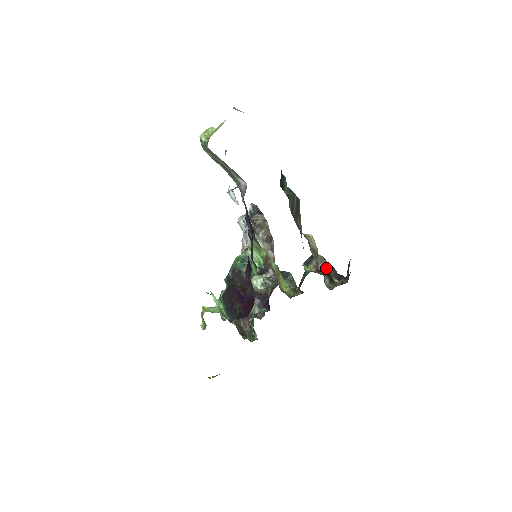
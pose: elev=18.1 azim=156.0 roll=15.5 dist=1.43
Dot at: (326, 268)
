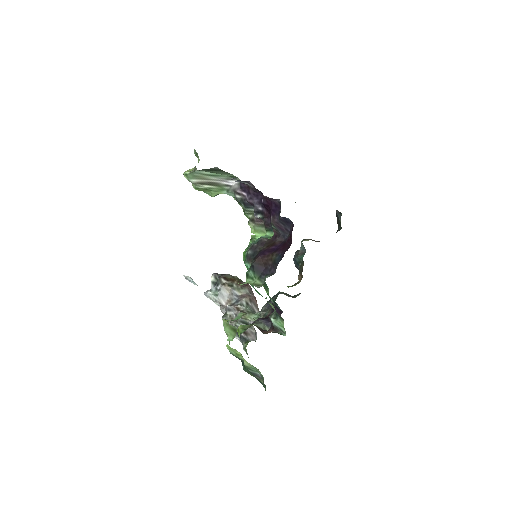
Dot at: (316, 241)
